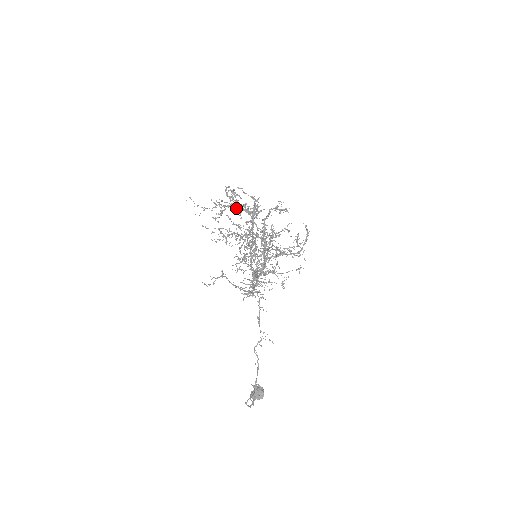
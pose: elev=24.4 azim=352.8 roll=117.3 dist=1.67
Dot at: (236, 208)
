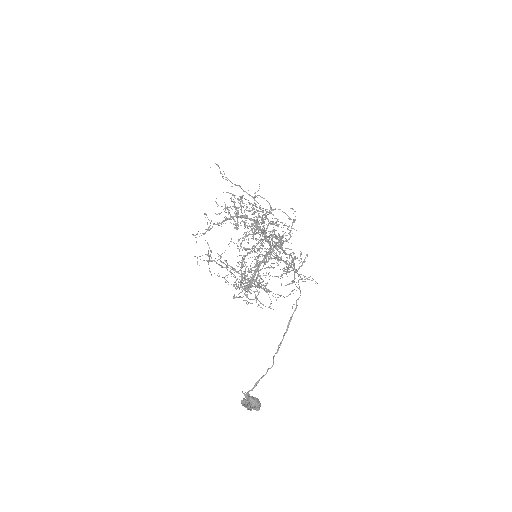
Dot at: (253, 197)
